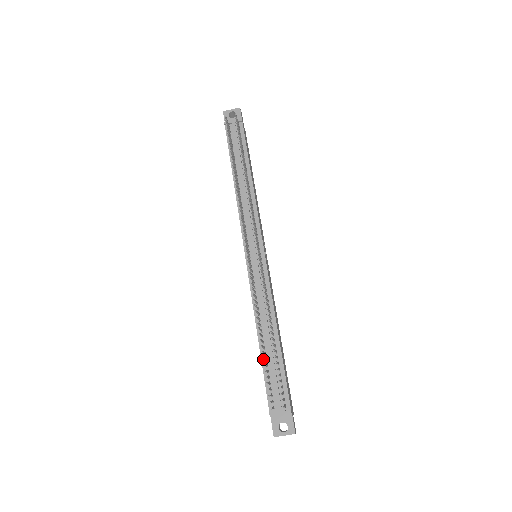
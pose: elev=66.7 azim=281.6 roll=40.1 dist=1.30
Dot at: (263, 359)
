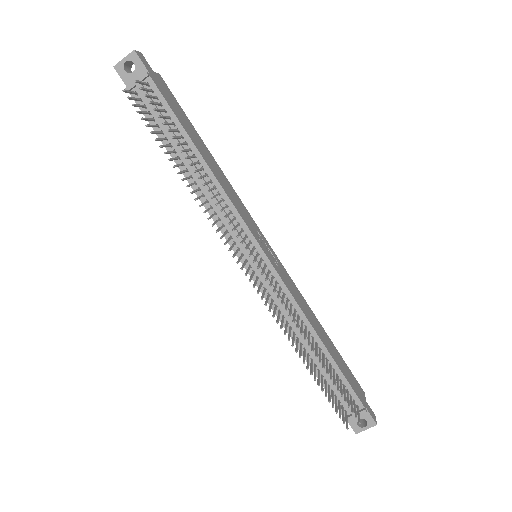
Dot at: occluded
